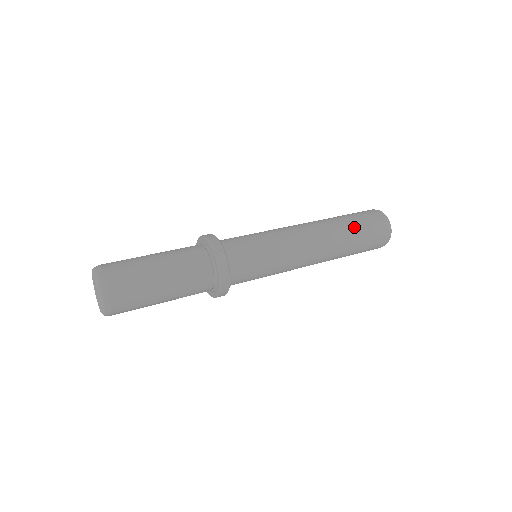
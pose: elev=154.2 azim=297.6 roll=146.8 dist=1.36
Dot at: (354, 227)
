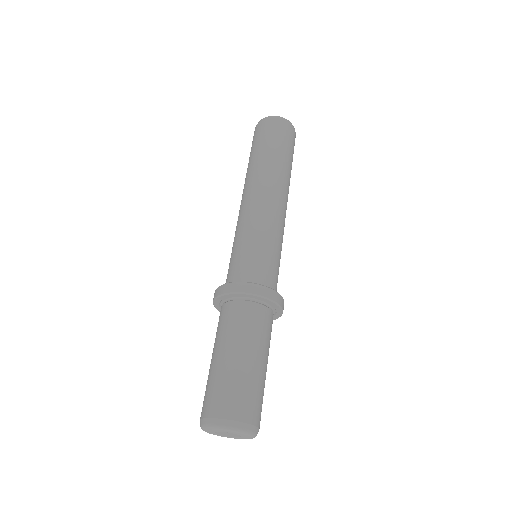
Dot at: occluded
